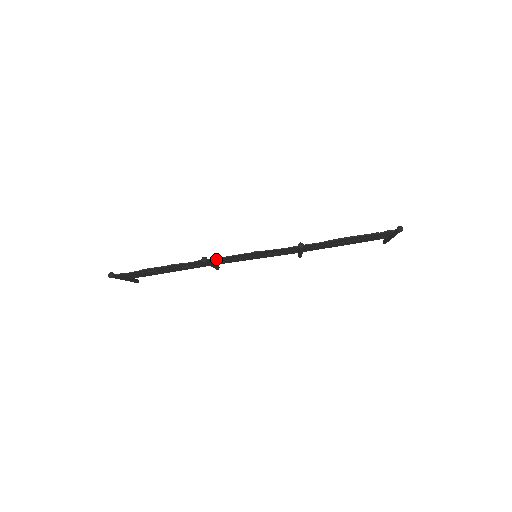
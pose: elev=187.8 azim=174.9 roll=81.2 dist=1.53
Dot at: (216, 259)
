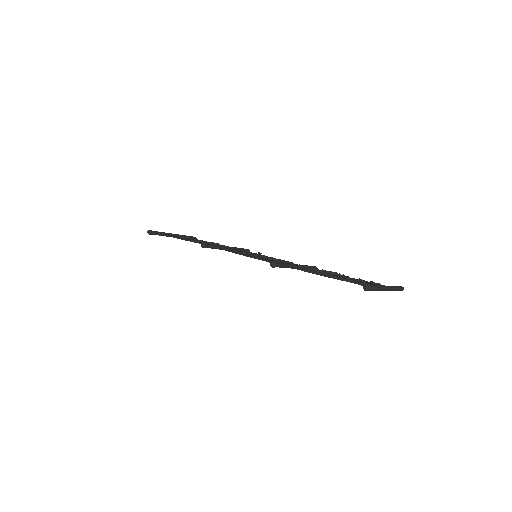
Dot at: (217, 247)
